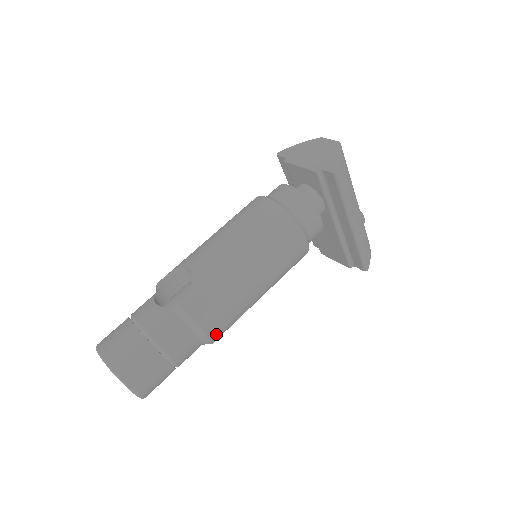
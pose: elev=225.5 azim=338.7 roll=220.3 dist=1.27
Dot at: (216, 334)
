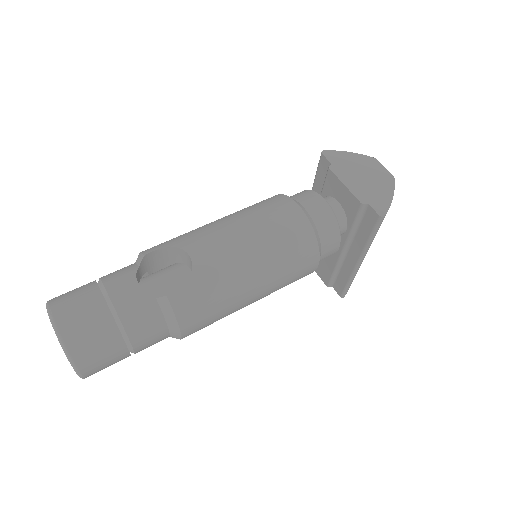
Dot at: (190, 334)
